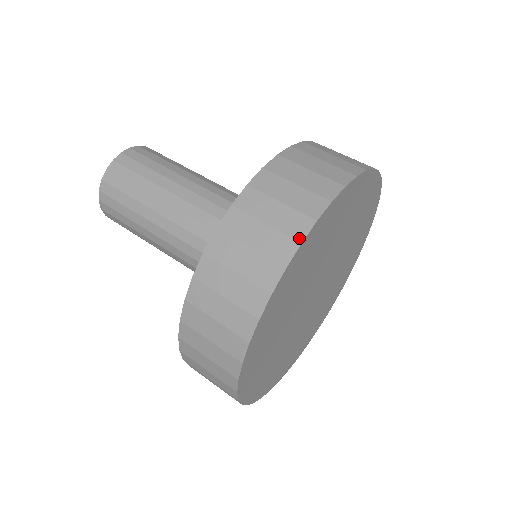
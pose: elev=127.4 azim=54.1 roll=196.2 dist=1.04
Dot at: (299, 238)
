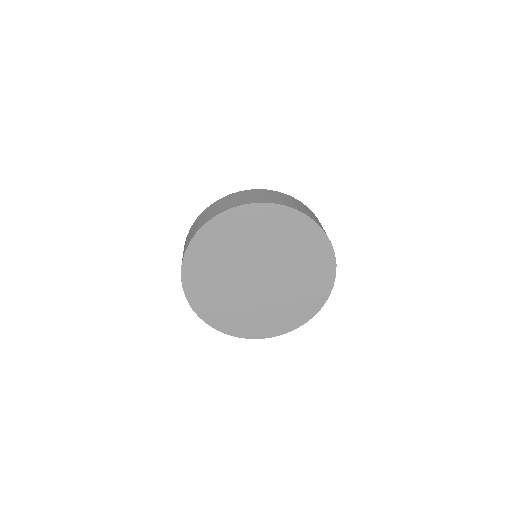
Dot at: (231, 207)
